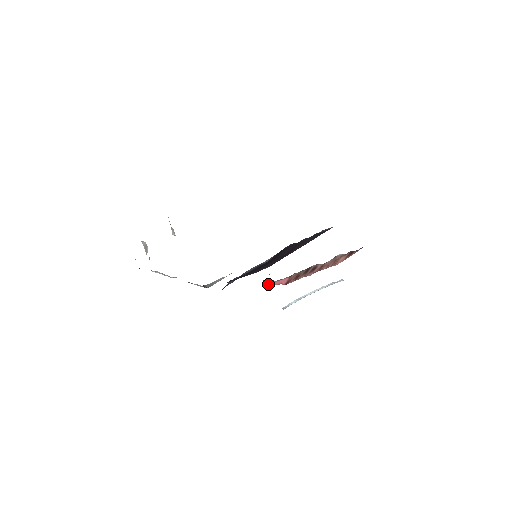
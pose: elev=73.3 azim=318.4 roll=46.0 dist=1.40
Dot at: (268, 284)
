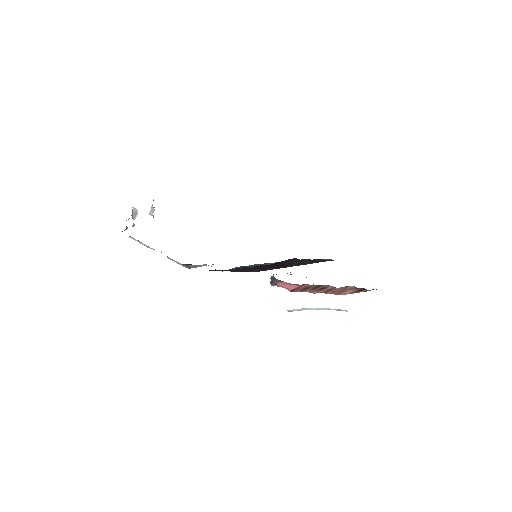
Dot at: (278, 283)
